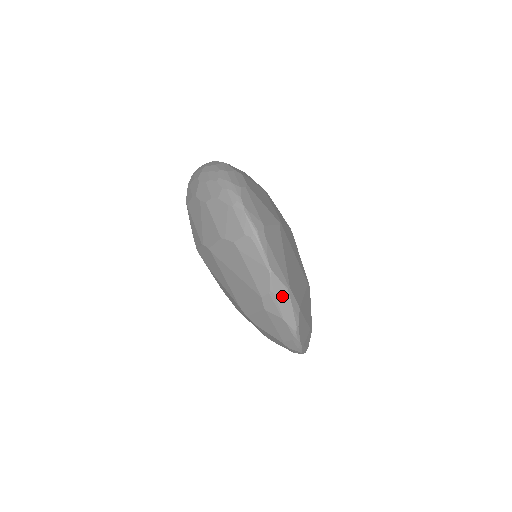
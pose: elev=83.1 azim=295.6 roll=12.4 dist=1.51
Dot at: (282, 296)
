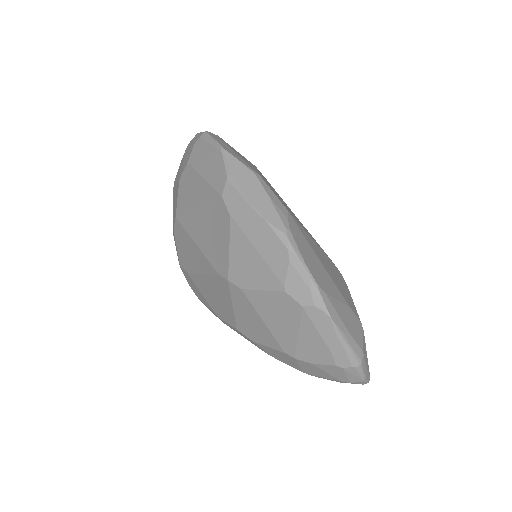
Dot at: (247, 181)
